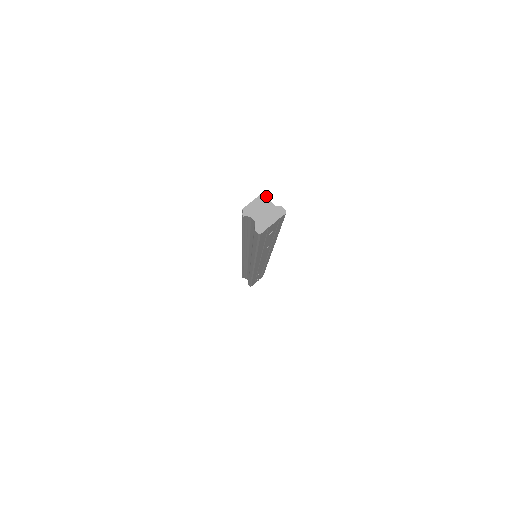
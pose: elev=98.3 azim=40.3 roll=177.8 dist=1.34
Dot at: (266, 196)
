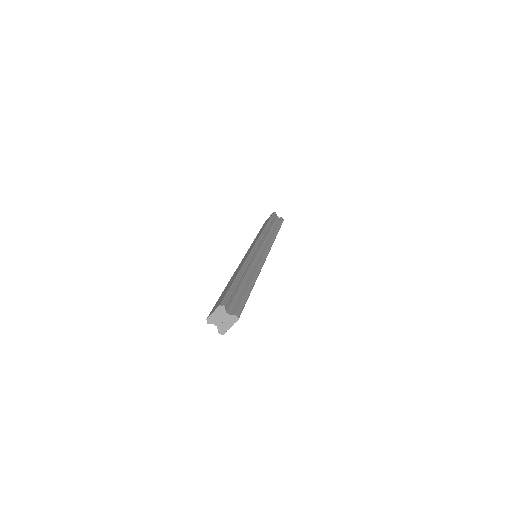
Dot at: (222, 309)
